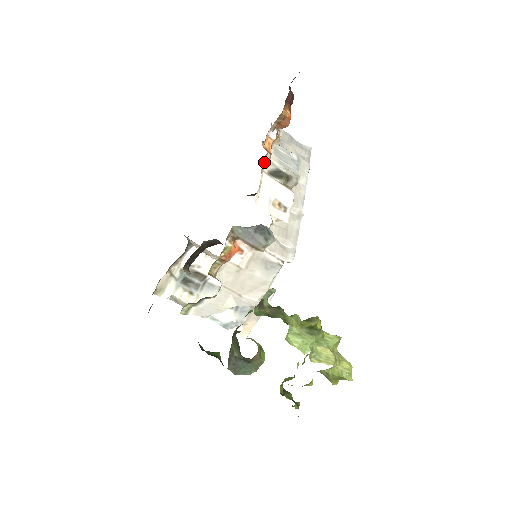
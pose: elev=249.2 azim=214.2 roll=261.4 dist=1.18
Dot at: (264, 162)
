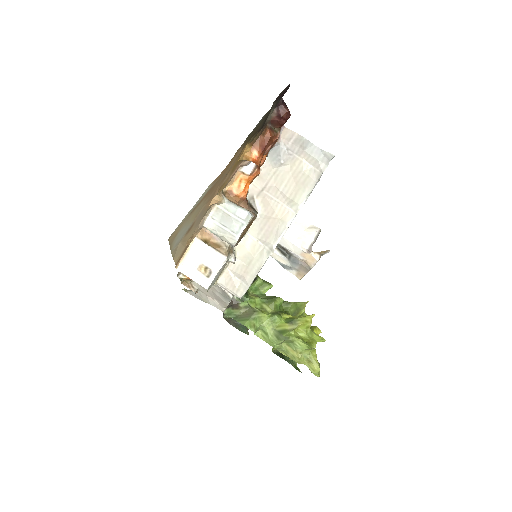
Dot at: (251, 186)
